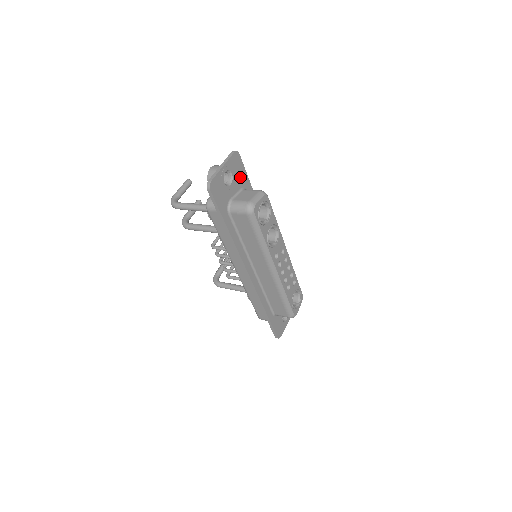
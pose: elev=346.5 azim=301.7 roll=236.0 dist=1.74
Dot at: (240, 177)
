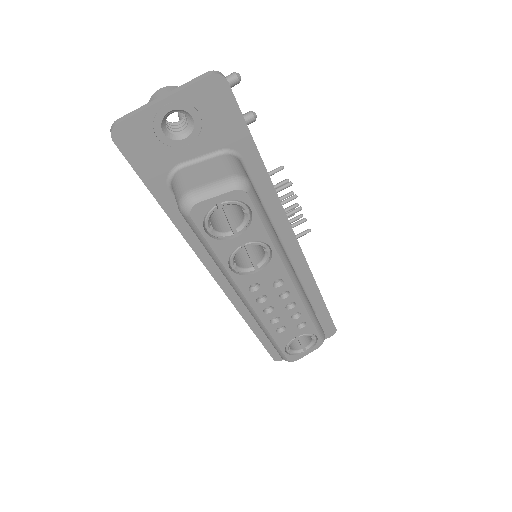
Dot at: (222, 128)
